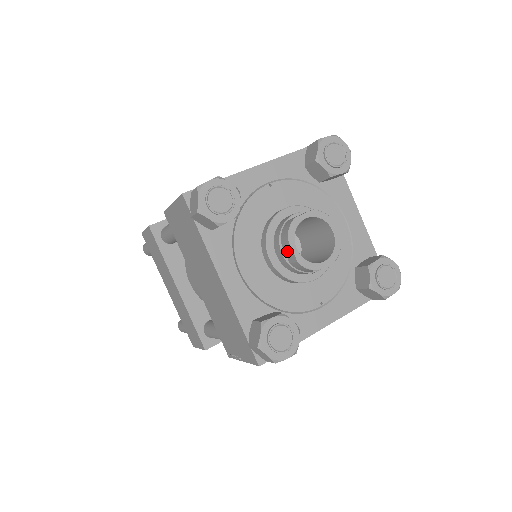
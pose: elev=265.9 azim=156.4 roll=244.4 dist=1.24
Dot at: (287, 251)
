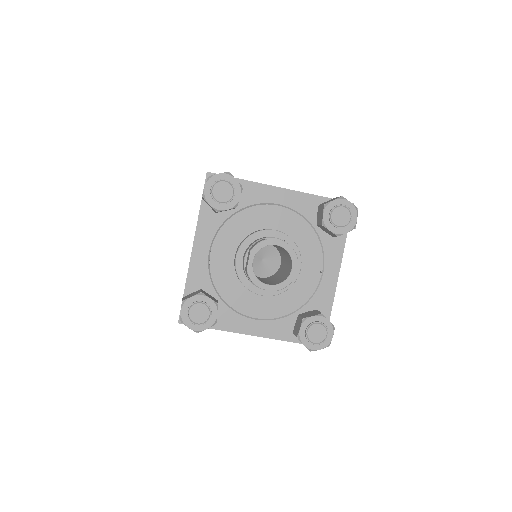
Dot at: occluded
